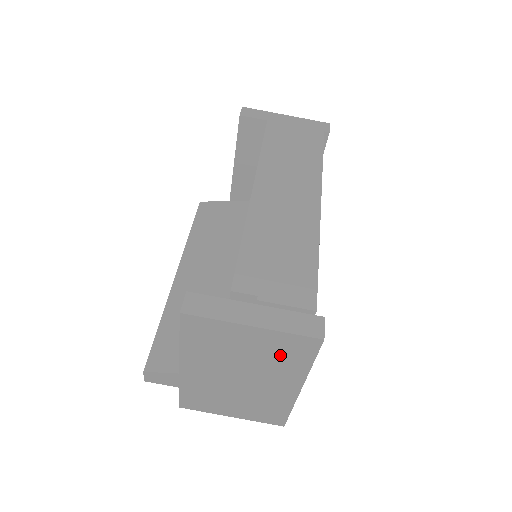
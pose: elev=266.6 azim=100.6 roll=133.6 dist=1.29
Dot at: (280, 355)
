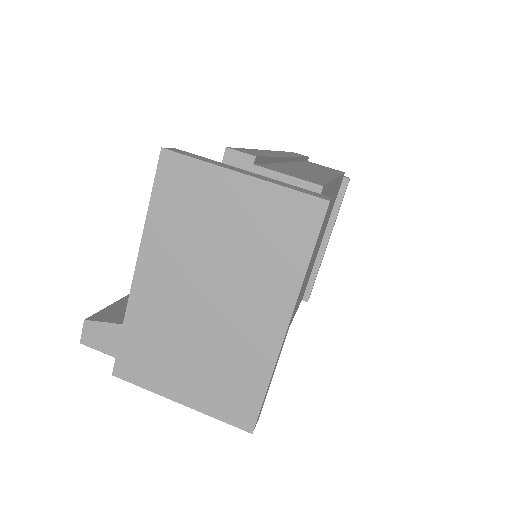
Dot at: (269, 238)
